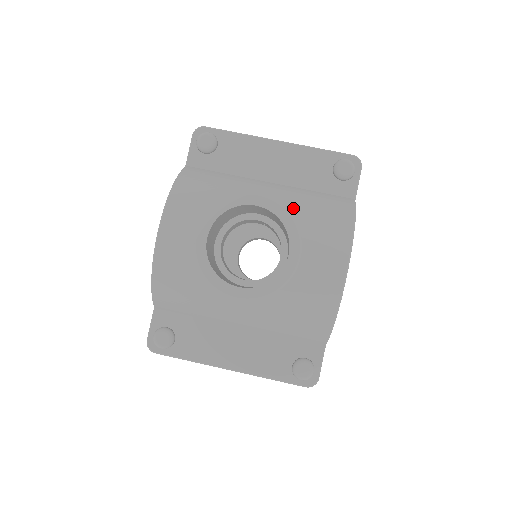
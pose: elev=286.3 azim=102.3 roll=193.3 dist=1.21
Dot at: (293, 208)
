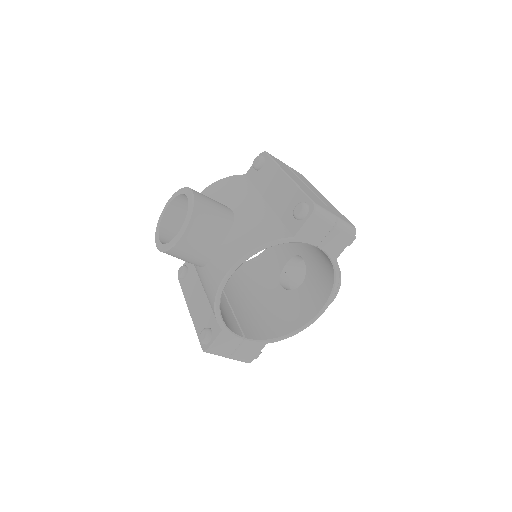
Dot at: (244, 220)
